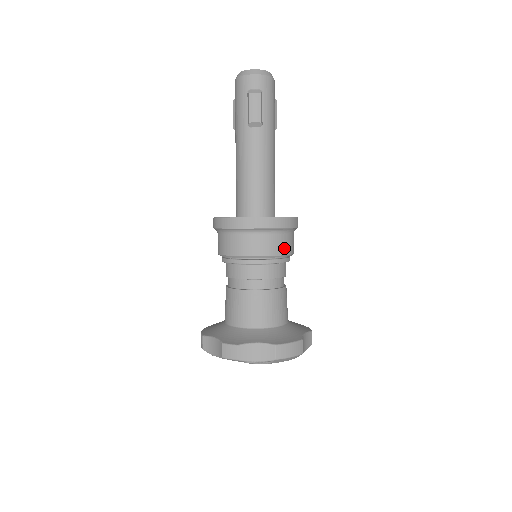
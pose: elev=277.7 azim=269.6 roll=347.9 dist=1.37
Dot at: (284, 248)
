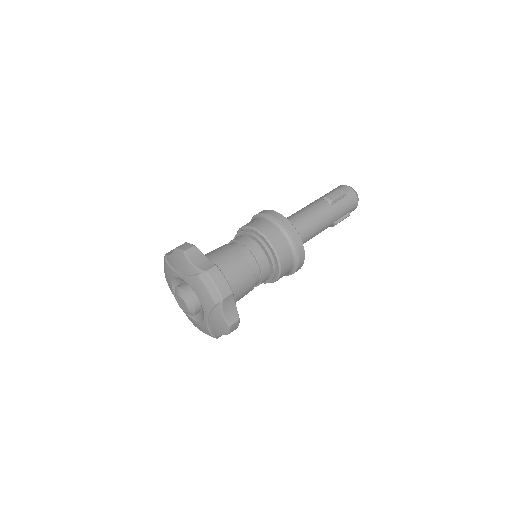
Dot at: (280, 249)
